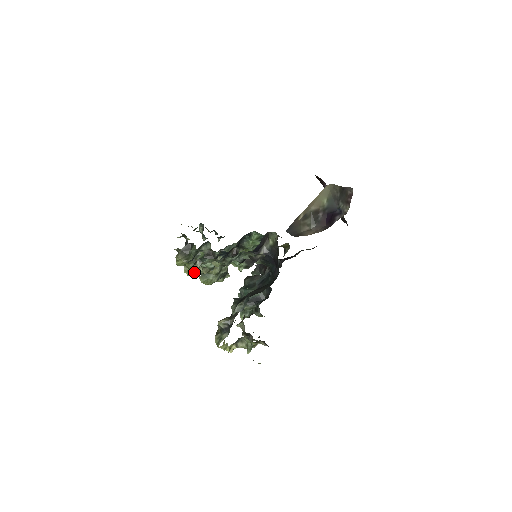
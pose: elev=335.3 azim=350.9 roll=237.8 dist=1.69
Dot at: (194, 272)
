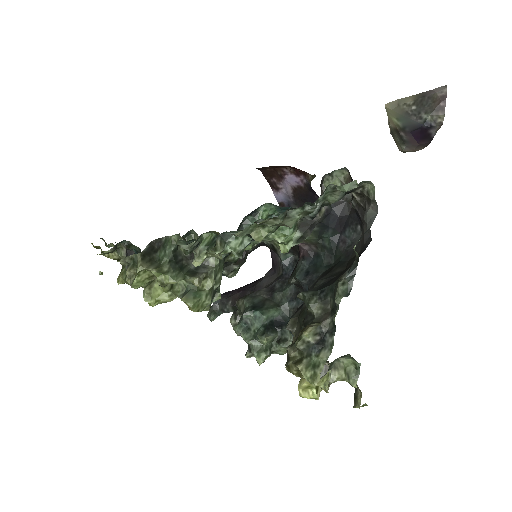
Dot at: (167, 294)
